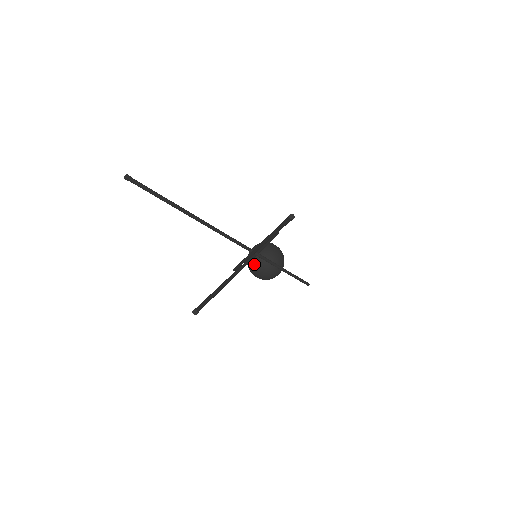
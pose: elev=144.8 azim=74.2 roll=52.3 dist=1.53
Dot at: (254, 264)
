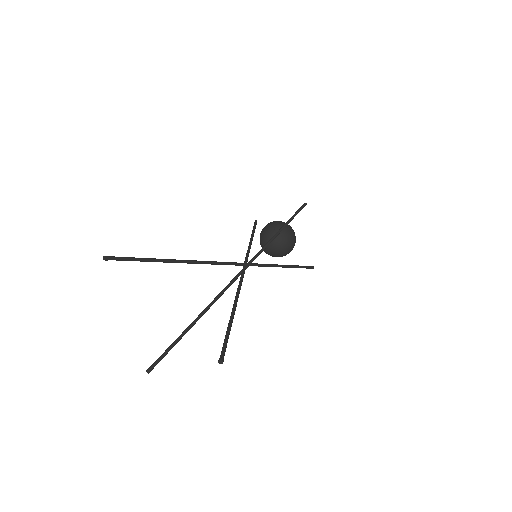
Dot at: (262, 245)
